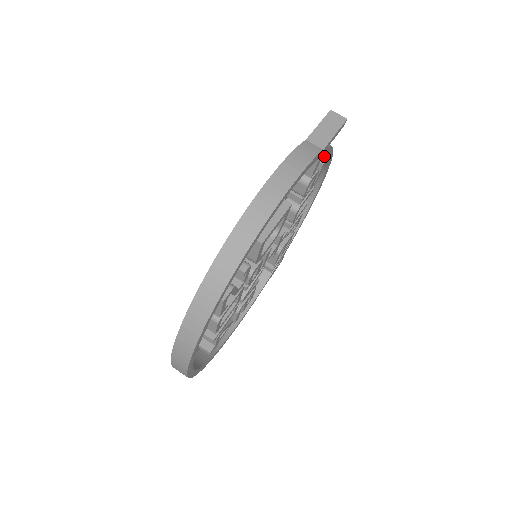
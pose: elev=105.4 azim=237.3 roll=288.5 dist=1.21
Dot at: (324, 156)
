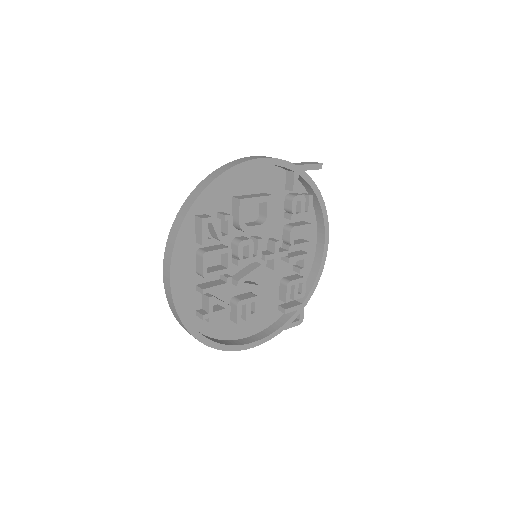
Dot at: (315, 198)
